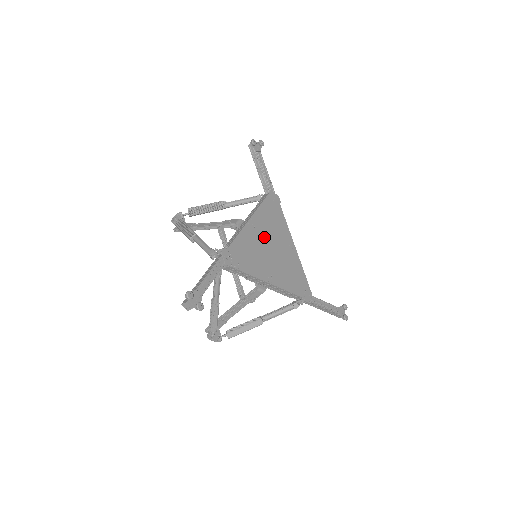
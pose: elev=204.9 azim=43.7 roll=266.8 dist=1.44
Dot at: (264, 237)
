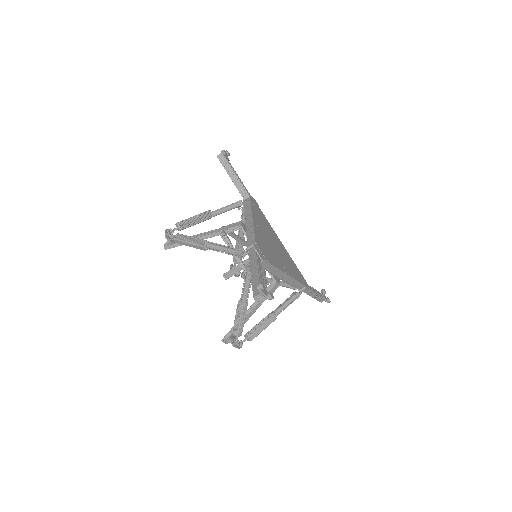
Dot at: (266, 235)
